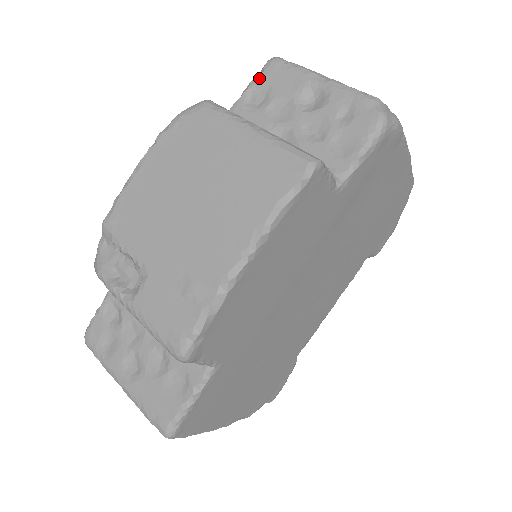
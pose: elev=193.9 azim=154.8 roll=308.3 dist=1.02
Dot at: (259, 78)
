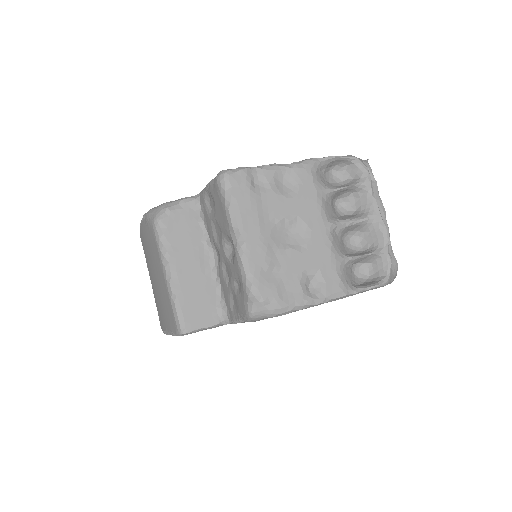
Dot at: (211, 188)
